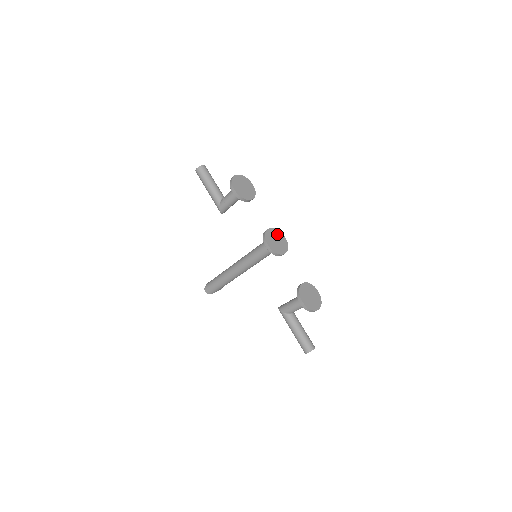
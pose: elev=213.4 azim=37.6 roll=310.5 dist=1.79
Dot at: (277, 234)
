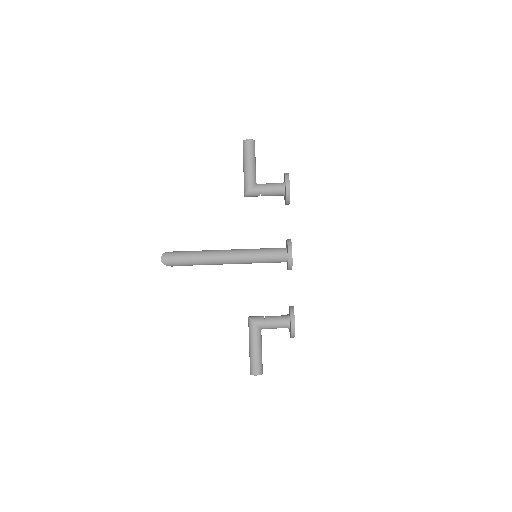
Dot at: occluded
